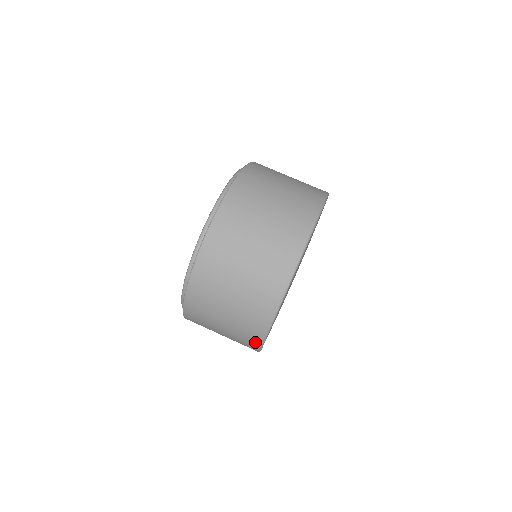
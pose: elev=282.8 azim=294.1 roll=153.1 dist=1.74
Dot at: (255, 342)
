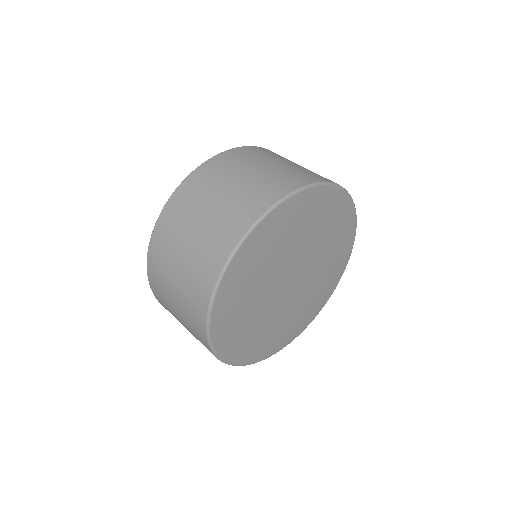
Dot at: (210, 280)
